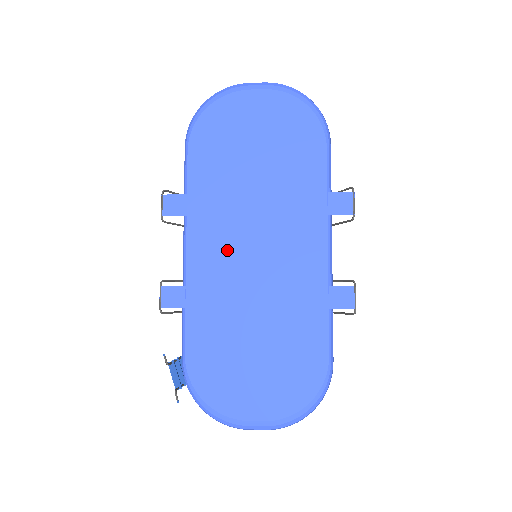
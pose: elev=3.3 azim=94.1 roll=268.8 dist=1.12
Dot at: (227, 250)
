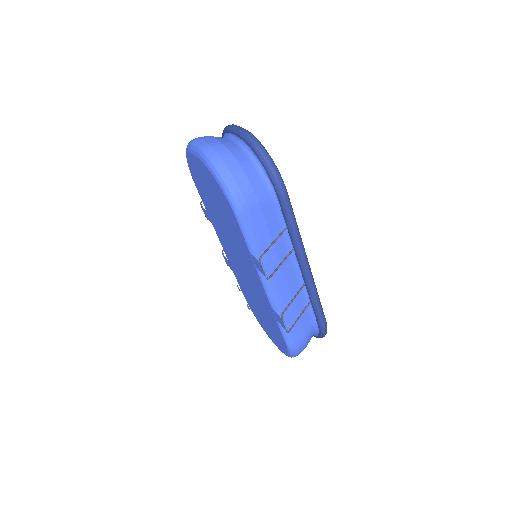
Dot at: (231, 254)
